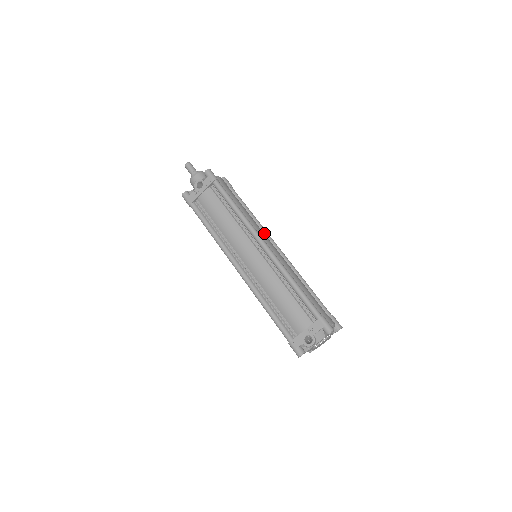
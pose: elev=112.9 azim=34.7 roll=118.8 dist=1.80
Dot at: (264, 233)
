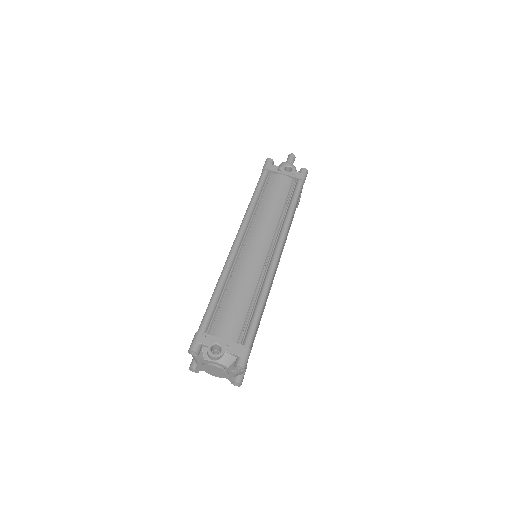
Dot at: occluded
